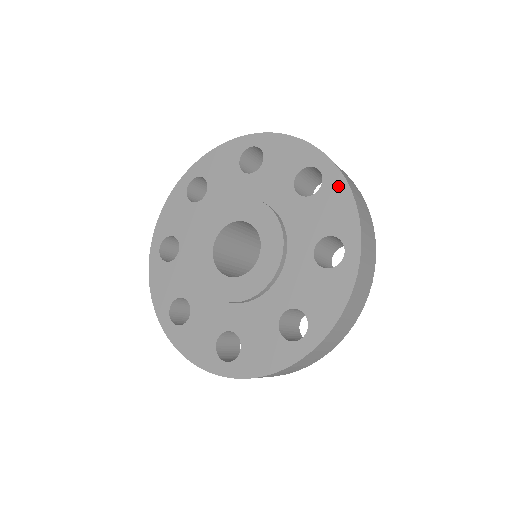
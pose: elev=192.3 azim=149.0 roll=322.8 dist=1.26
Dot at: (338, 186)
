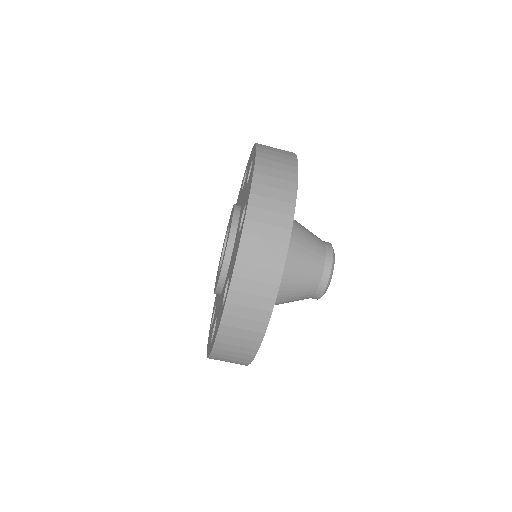
Dot at: (250, 156)
